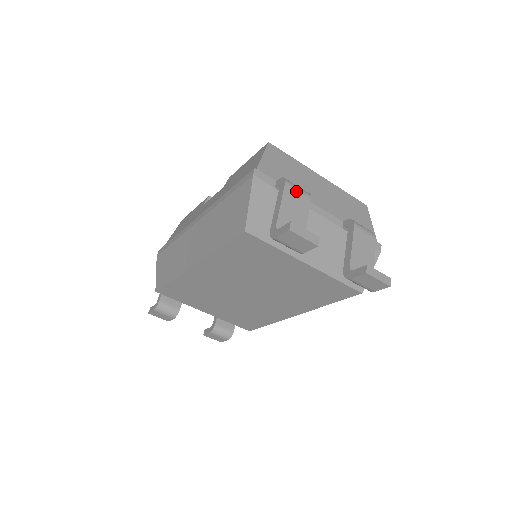
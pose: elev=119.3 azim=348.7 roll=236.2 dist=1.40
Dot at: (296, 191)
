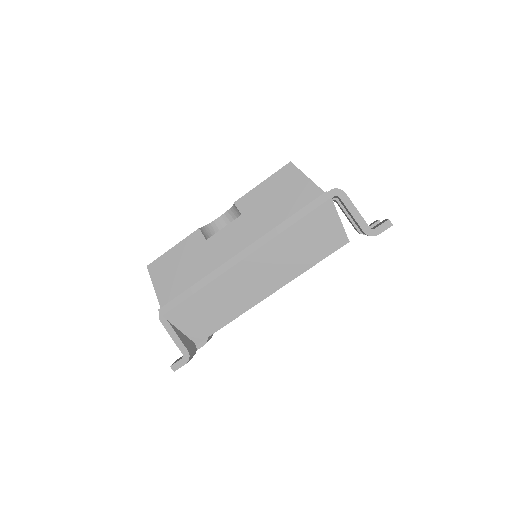
Dot at: occluded
